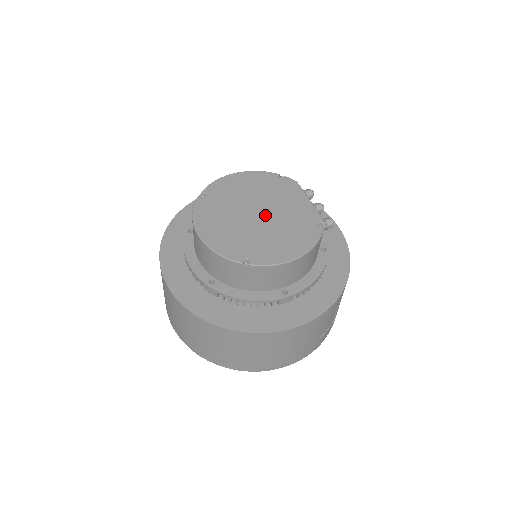
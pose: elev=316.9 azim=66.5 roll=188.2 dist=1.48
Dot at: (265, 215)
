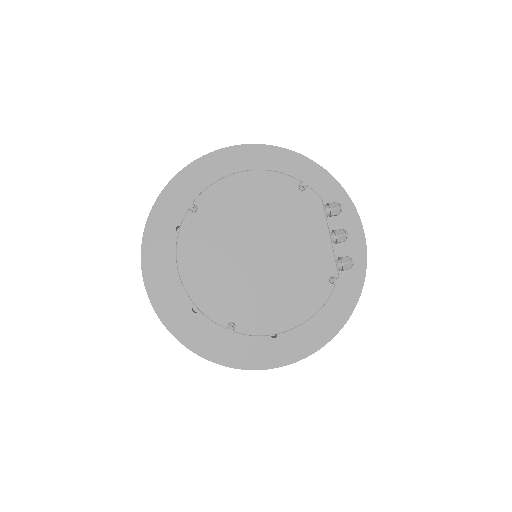
Dot at: (267, 256)
